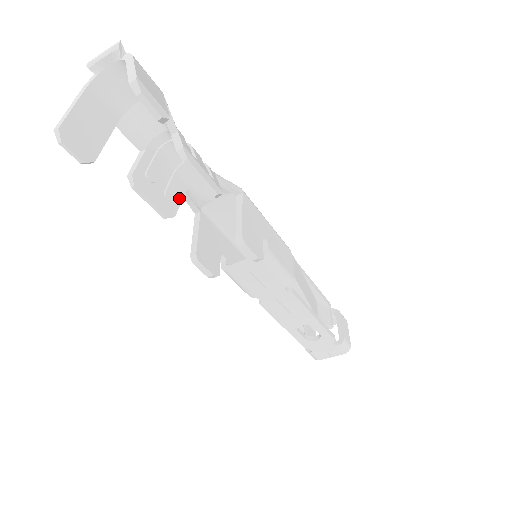
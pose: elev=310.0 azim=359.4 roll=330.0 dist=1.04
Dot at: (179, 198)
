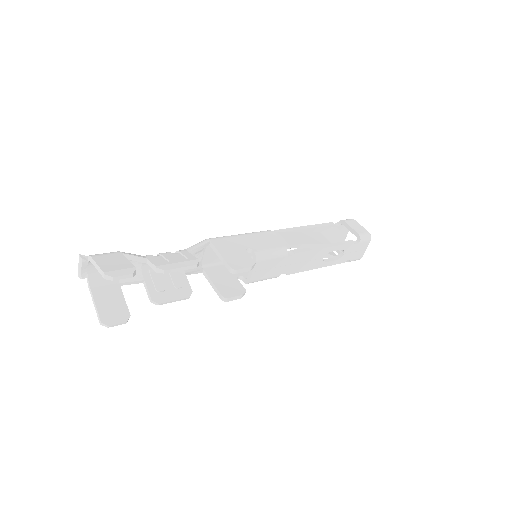
Dot at: (185, 280)
